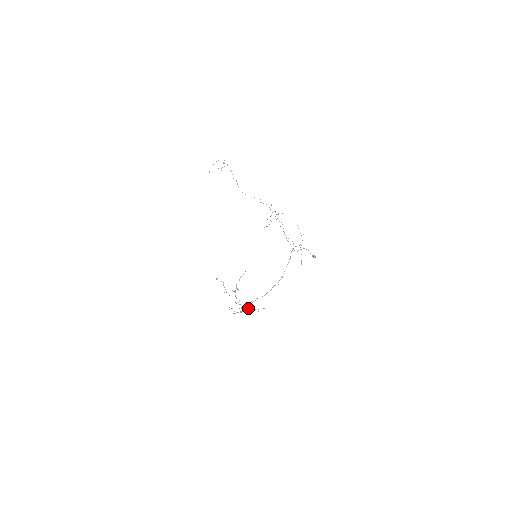
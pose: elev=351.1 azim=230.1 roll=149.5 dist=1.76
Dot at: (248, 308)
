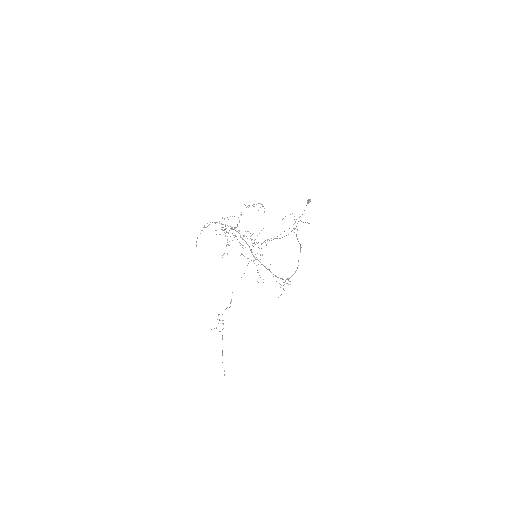
Dot at: occluded
